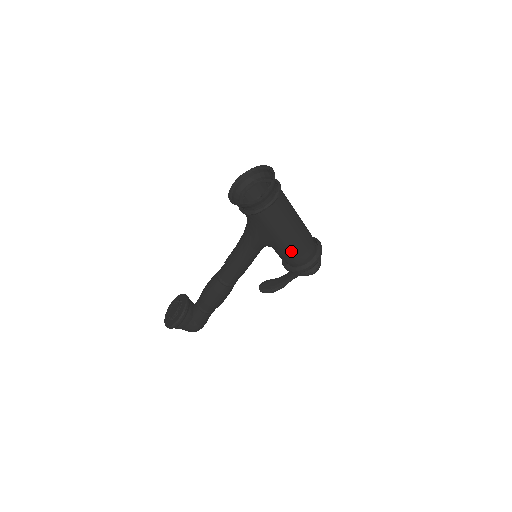
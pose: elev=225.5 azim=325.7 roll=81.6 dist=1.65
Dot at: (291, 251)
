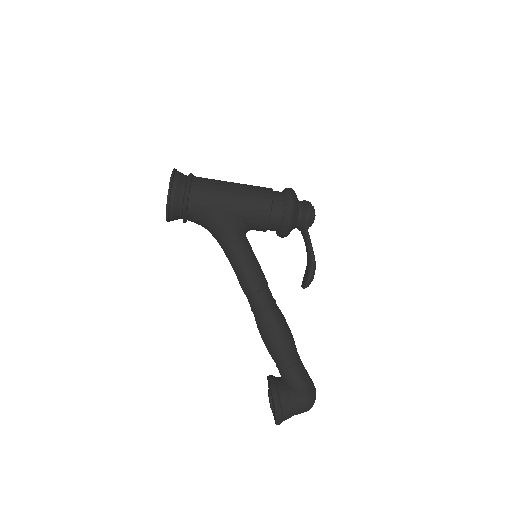
Dot at: (257, 207)
